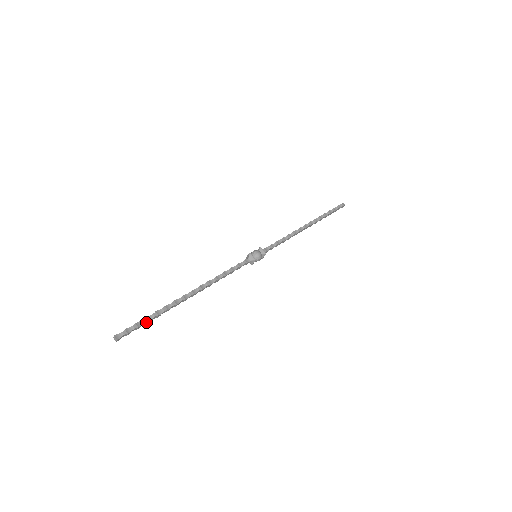
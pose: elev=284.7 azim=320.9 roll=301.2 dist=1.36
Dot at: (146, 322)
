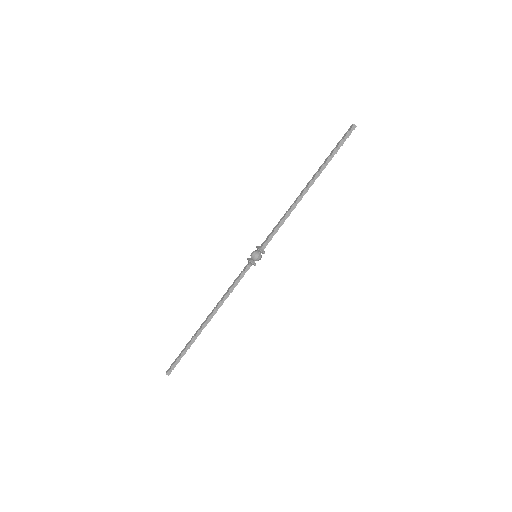
Dot at: (183, 355)
